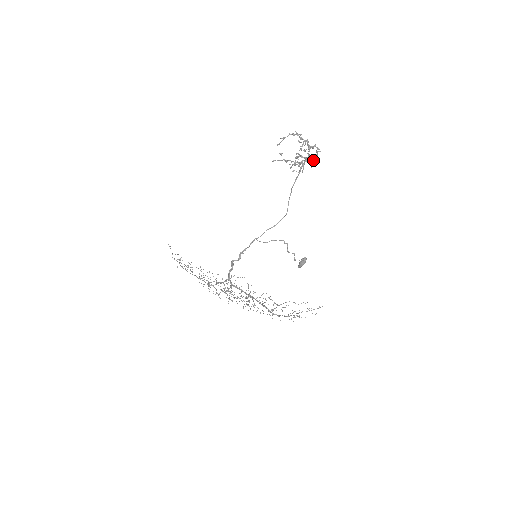
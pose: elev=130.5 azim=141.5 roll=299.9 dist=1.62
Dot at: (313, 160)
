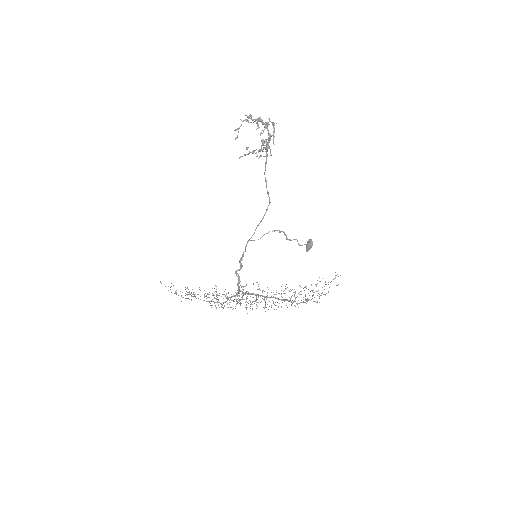
Dot at: (273, 136)
